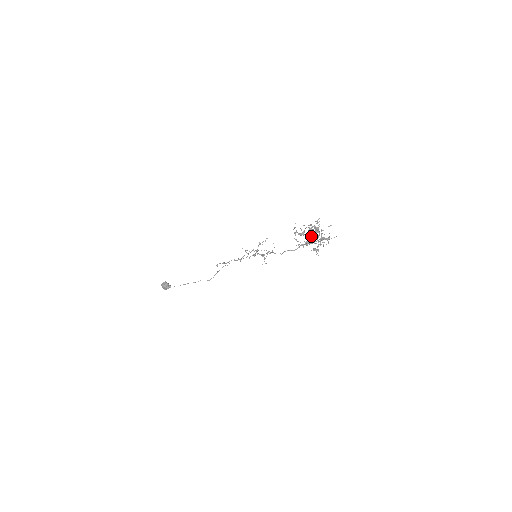
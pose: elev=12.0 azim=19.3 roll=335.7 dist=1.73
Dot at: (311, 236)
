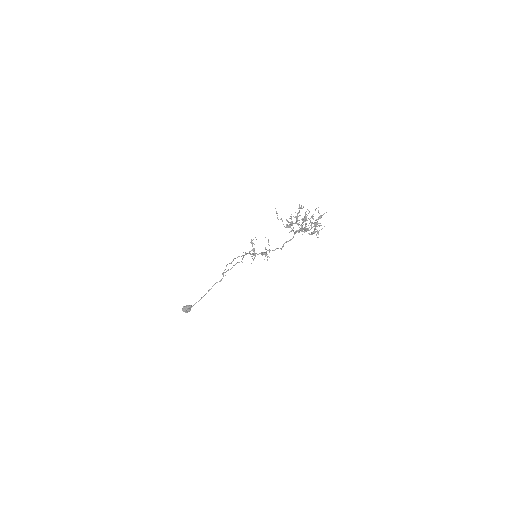
Dot at: occluded
